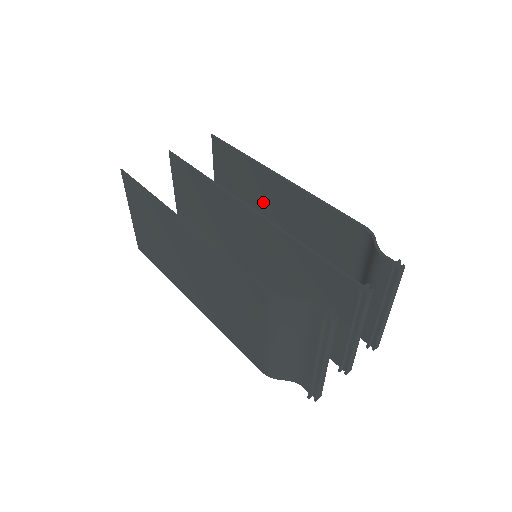
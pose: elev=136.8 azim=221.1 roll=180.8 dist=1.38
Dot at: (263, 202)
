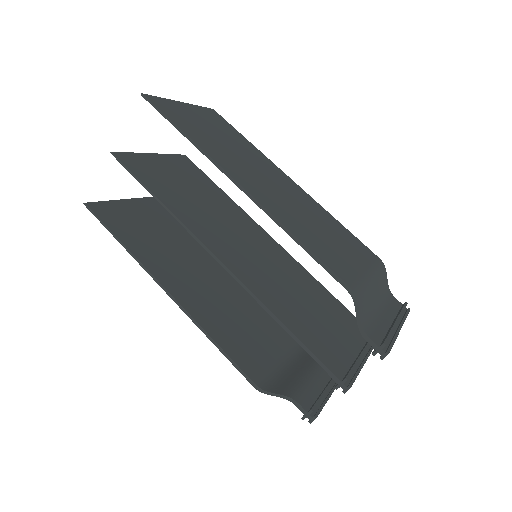
Dot at: occluded
